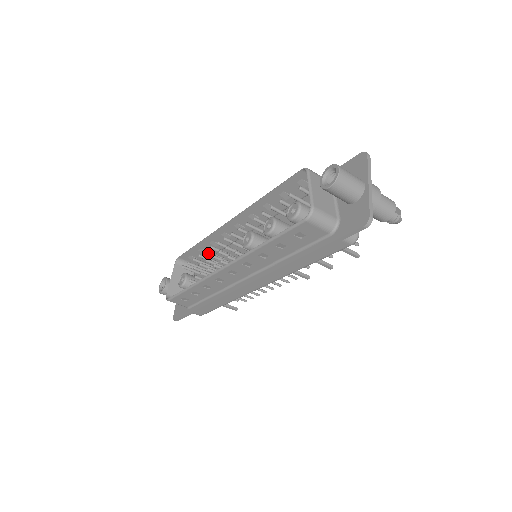
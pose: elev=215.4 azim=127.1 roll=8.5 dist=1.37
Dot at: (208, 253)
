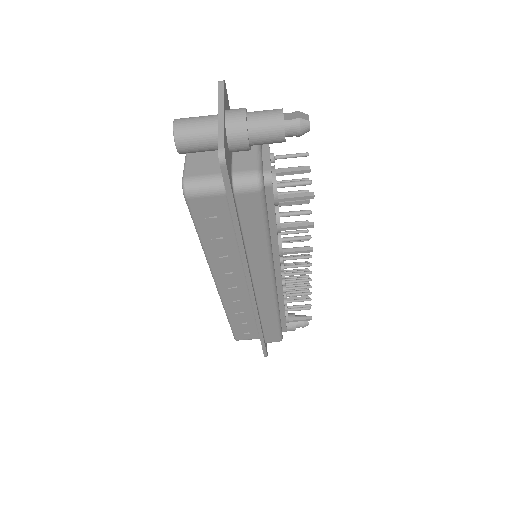
Dot at: occluded
